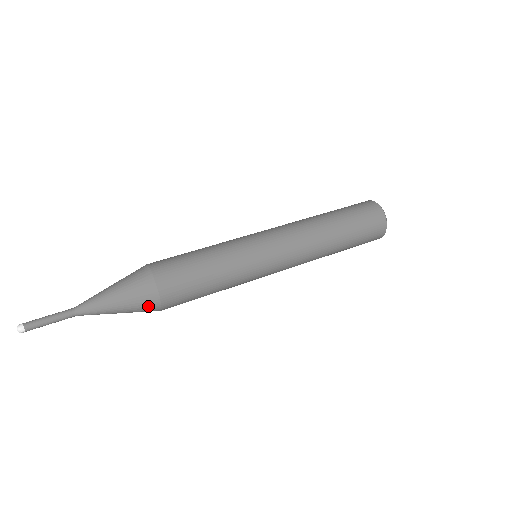
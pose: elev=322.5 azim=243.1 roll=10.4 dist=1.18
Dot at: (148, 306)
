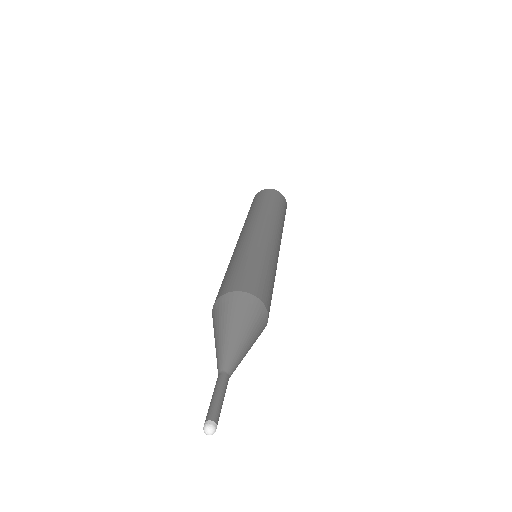
Dot at: occluded
